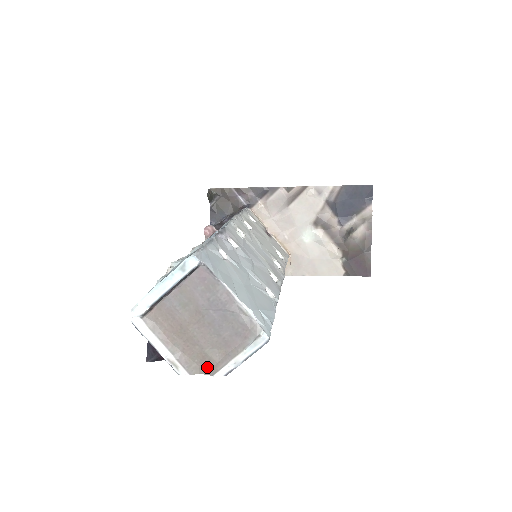
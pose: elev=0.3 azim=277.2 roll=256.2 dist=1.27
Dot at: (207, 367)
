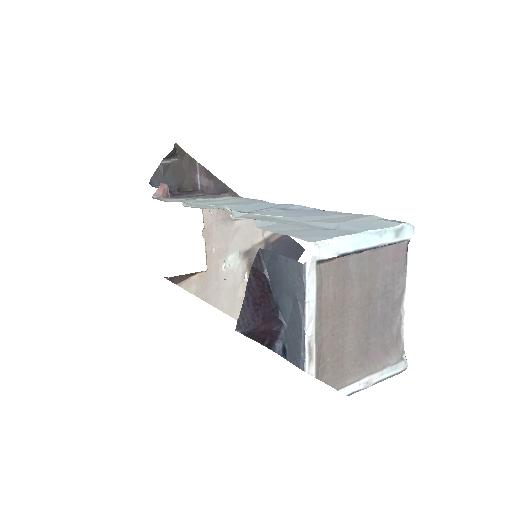
Dot at: (334, 375)
